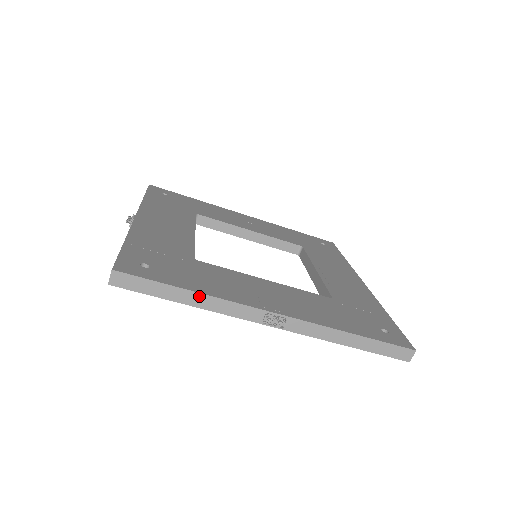
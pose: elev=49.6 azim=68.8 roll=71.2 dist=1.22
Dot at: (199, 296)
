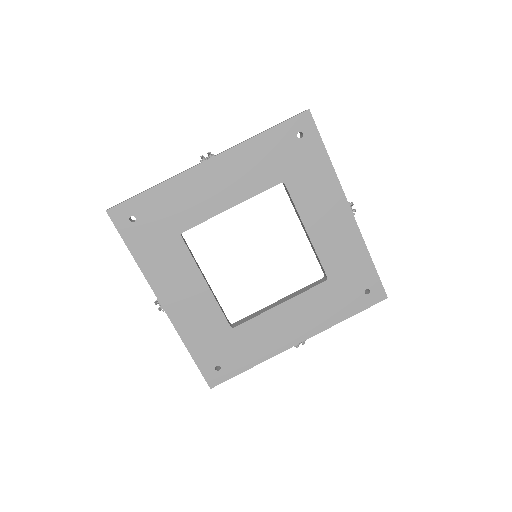
Dot at: occluded
